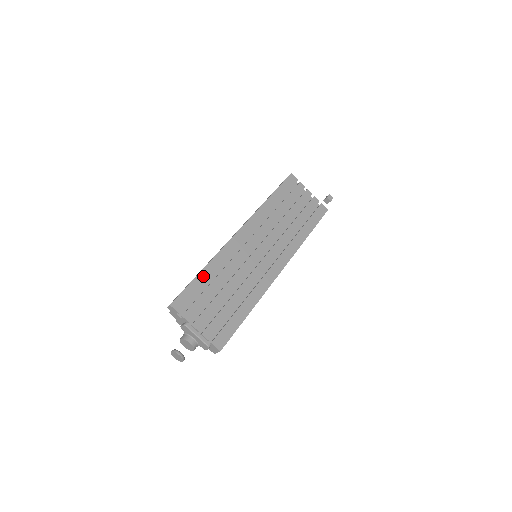
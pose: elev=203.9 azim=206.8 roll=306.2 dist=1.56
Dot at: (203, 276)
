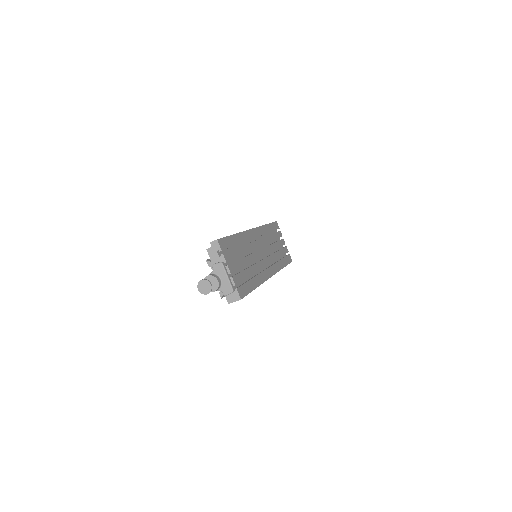
Dot at: (235, 239)
